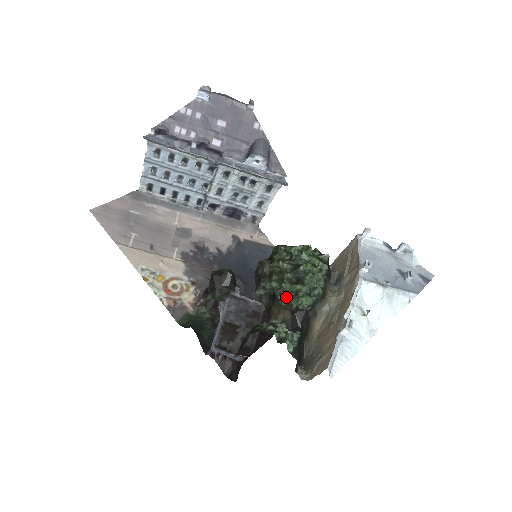
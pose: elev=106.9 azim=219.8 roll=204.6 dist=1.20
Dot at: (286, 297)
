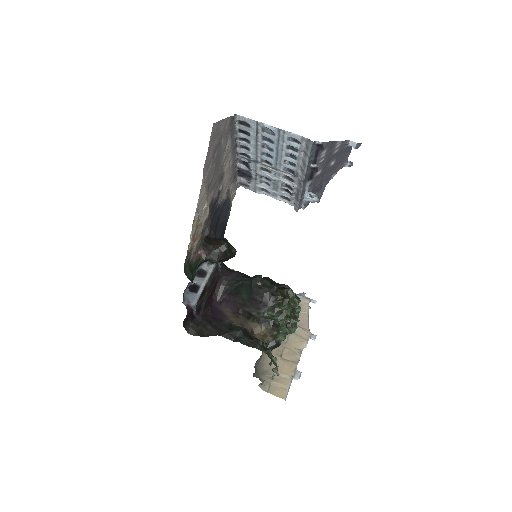
Dot at: (278, 330)
